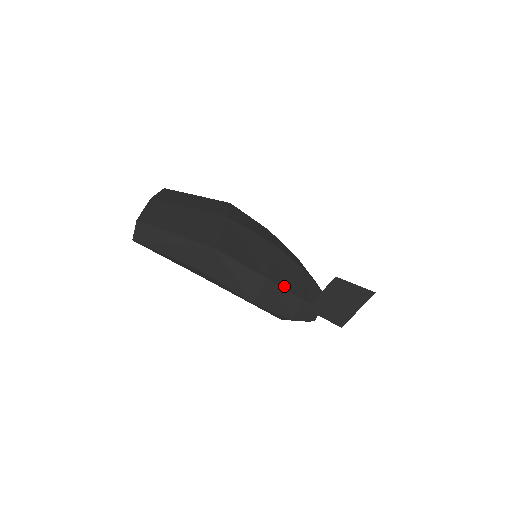
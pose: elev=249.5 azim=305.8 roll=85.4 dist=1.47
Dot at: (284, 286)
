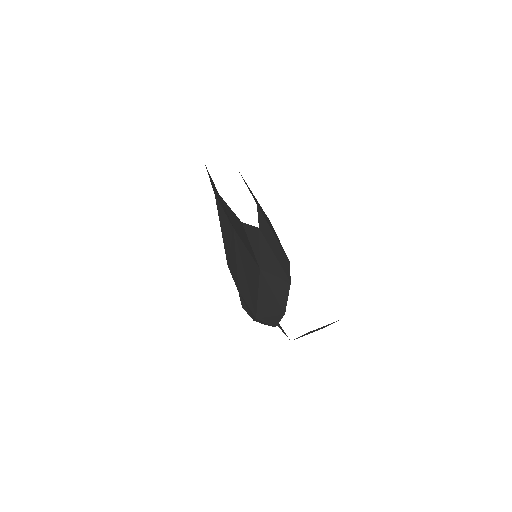
Dot at: occluded
